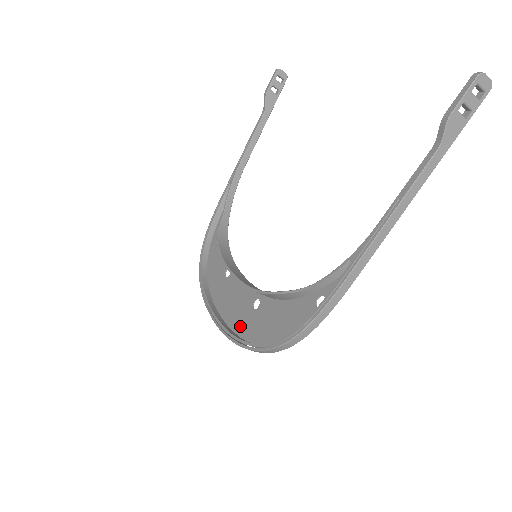
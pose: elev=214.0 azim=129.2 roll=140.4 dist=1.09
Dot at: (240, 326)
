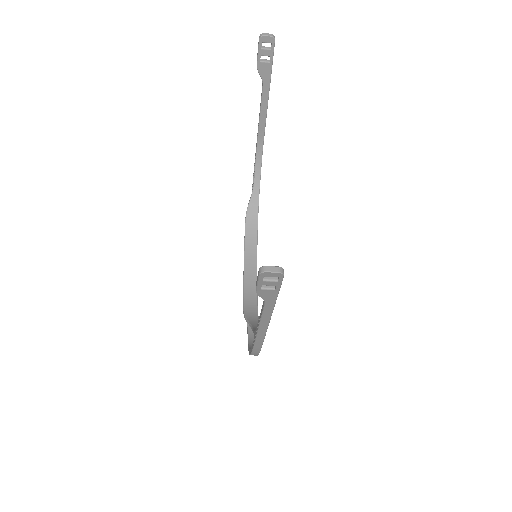
Dot at: occluded
